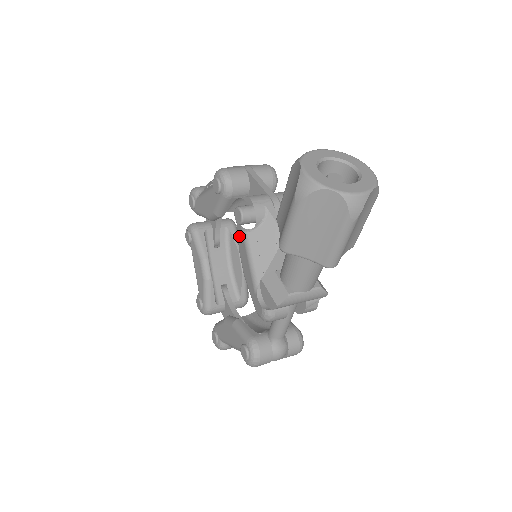
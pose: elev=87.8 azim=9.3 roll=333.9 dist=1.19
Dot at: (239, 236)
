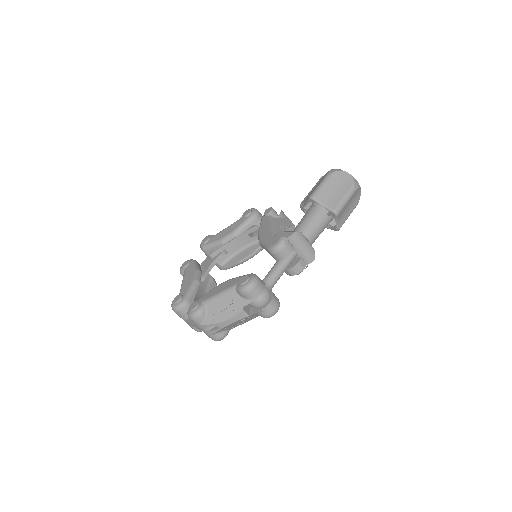
Dot at: (263, 222)
